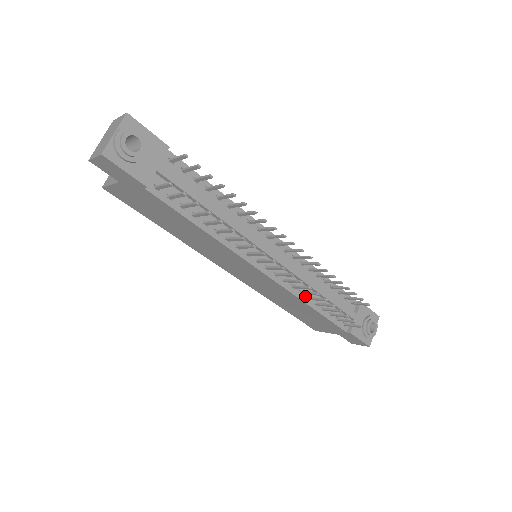
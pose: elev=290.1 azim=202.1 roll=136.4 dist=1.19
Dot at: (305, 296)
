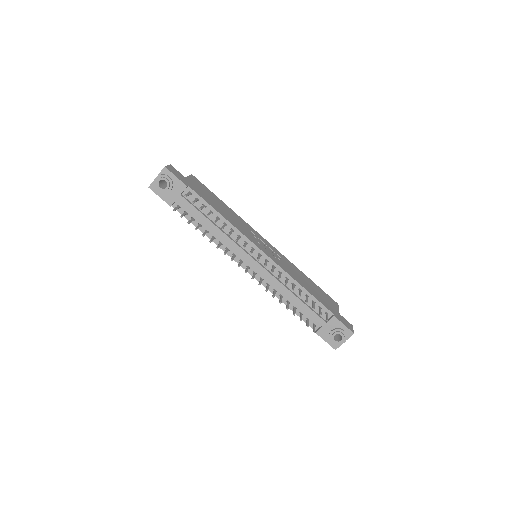
Dot at: (279, 294)
